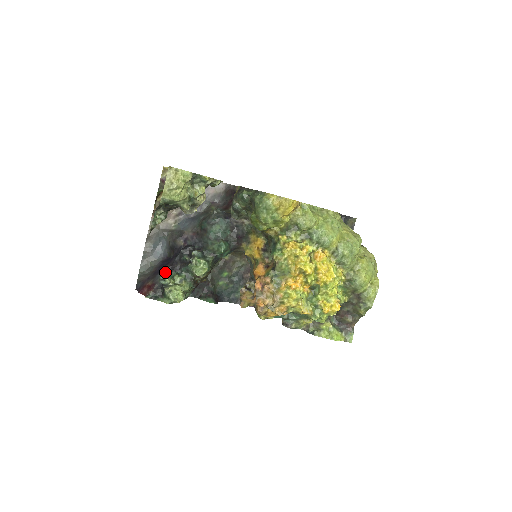
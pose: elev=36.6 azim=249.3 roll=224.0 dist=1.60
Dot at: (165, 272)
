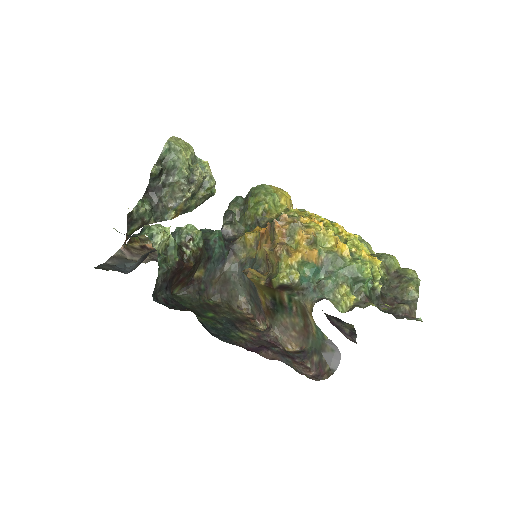
Dot at: occluded
